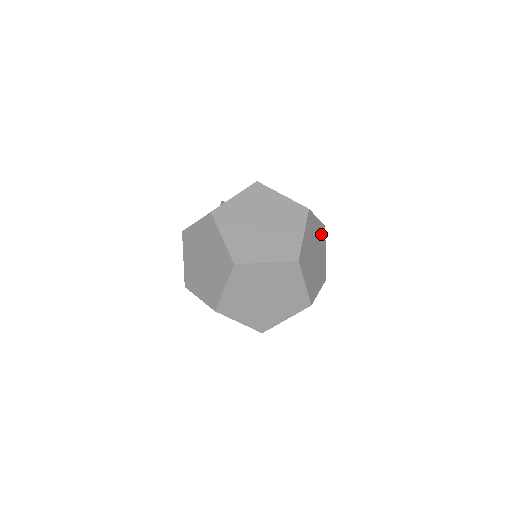
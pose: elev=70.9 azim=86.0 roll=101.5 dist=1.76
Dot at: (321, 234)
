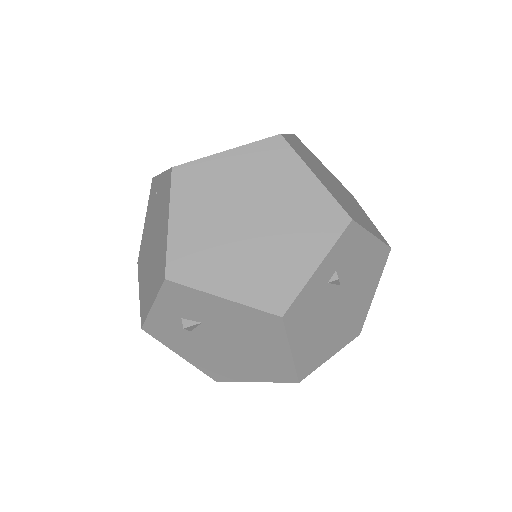
Dot at: occluded
